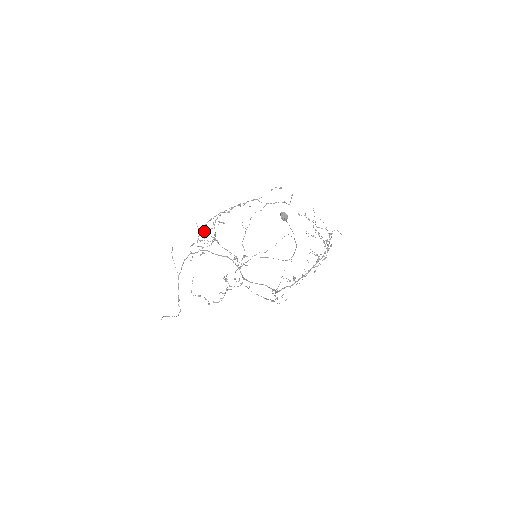
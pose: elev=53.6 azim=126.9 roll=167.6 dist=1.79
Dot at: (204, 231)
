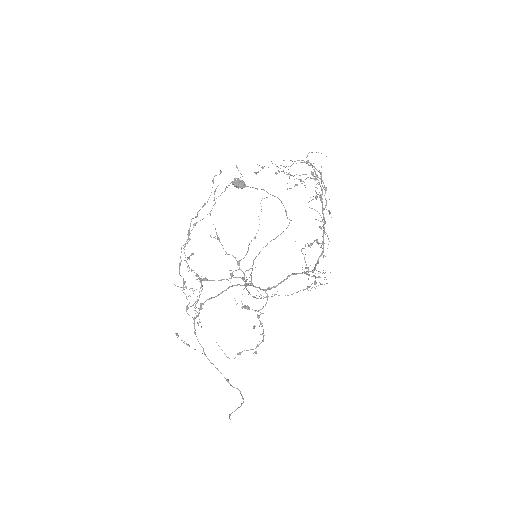
Dot at: (183, 282)
